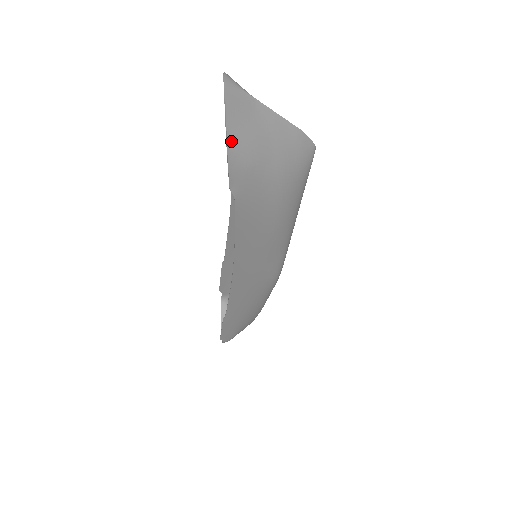
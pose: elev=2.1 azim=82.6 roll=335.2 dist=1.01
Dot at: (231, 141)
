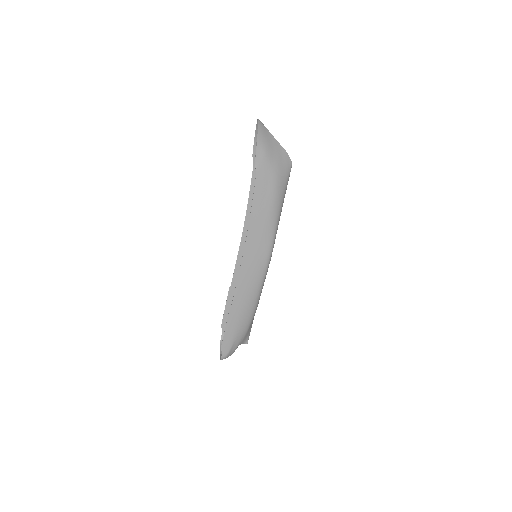
Dot at: (259, 140)
